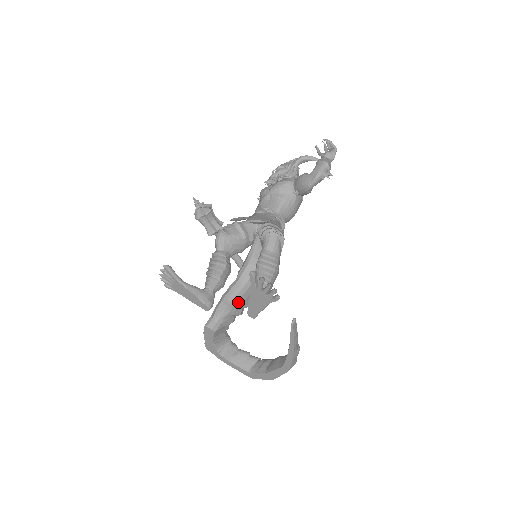
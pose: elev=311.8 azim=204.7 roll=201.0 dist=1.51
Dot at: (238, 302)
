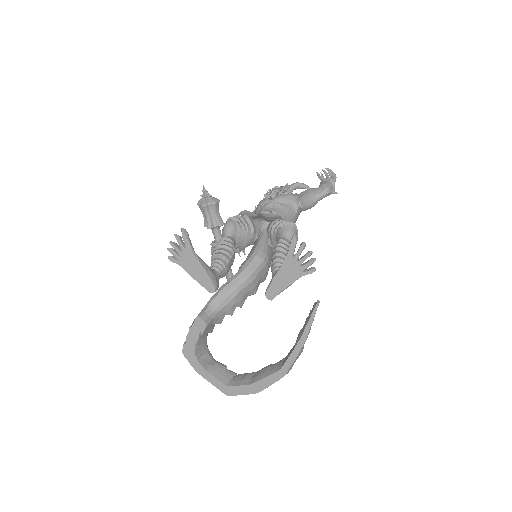
Dot at: (238, 295)
